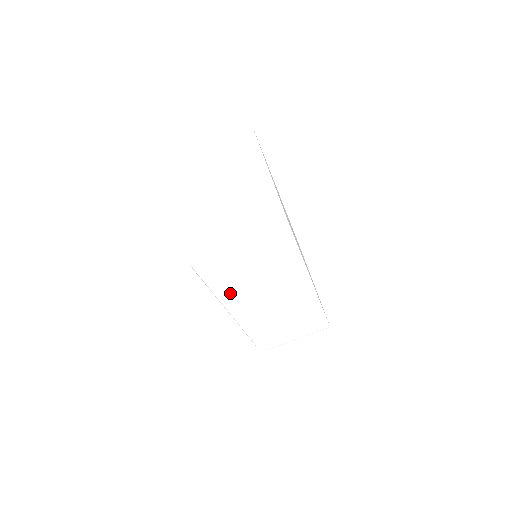
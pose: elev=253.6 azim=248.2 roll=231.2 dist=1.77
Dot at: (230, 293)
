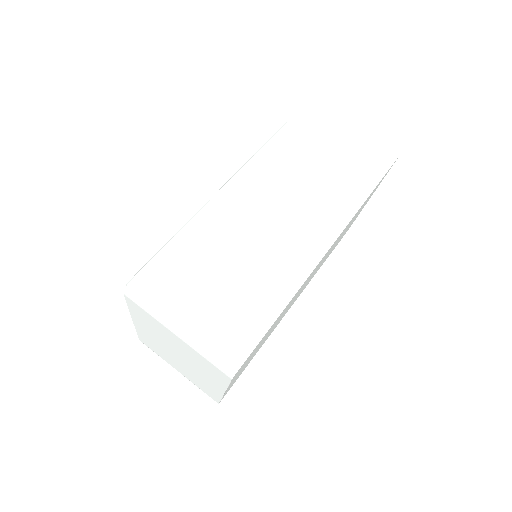
Dot at: (275, 158)
